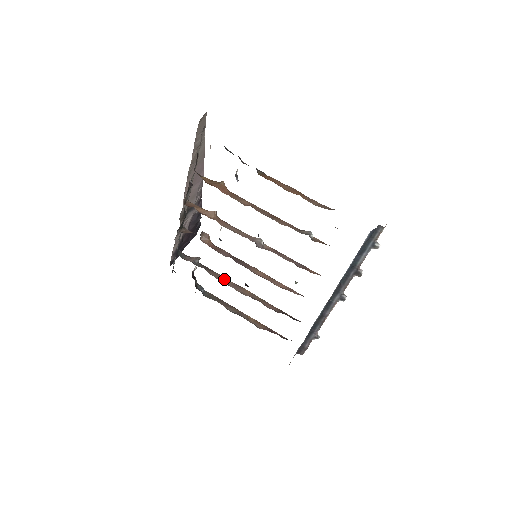
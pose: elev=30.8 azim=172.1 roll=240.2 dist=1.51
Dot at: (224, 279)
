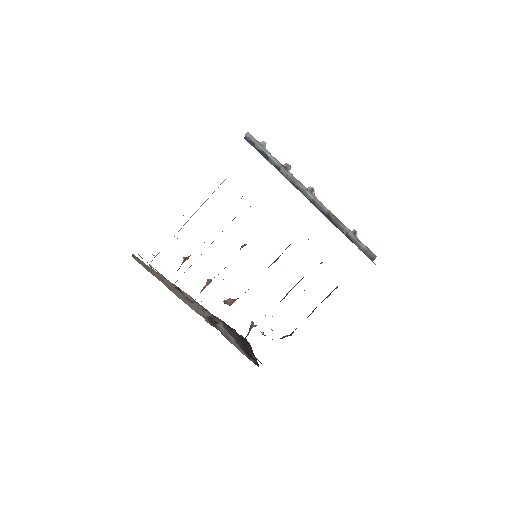
Dot at: occluded
